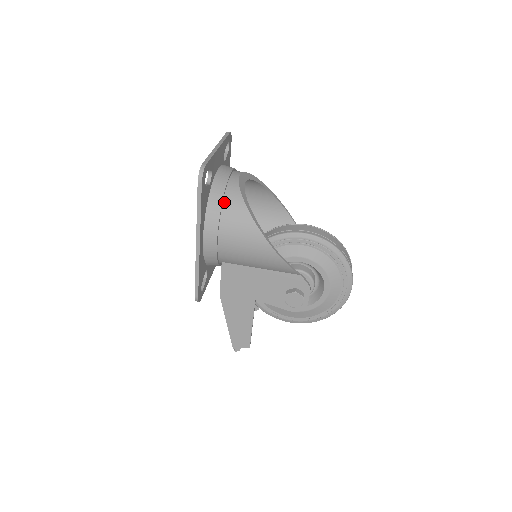
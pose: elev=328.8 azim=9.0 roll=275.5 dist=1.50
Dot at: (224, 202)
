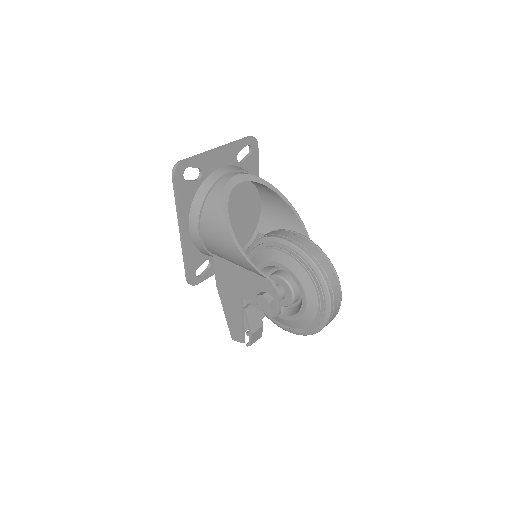
Dot at: (208, 198)
